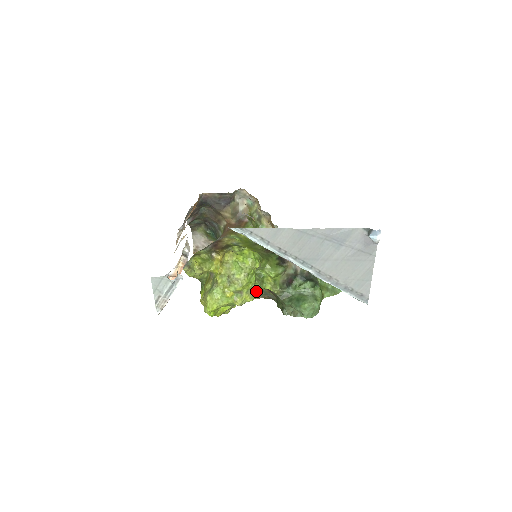
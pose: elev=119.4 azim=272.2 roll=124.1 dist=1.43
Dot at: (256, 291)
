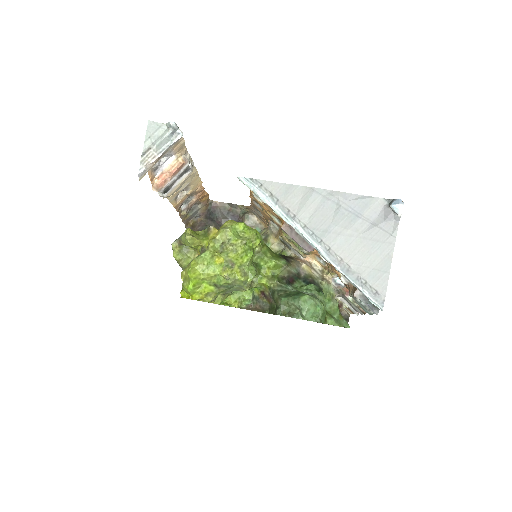
Dot at: (250, 273)
